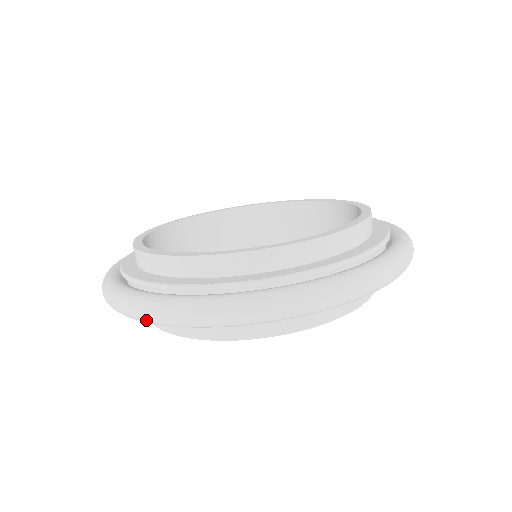
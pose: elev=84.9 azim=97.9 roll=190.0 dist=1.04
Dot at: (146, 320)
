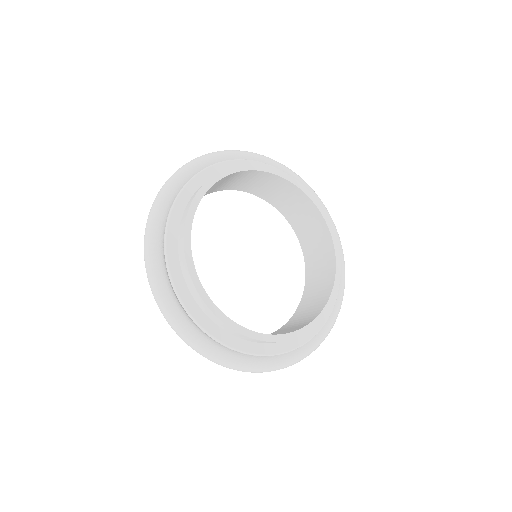
Dot at: (172, 328)
